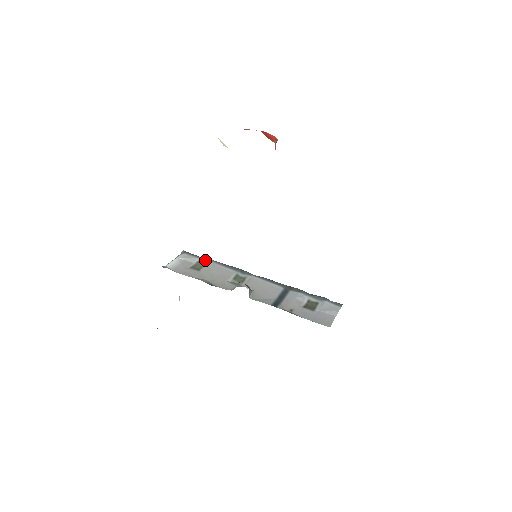
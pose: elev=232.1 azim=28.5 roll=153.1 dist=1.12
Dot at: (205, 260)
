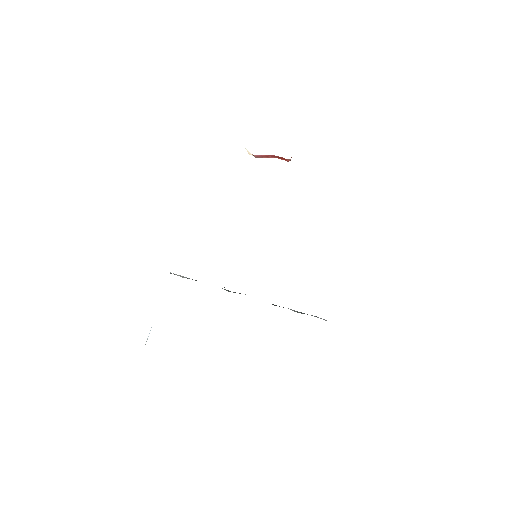
Dot at: occluded
